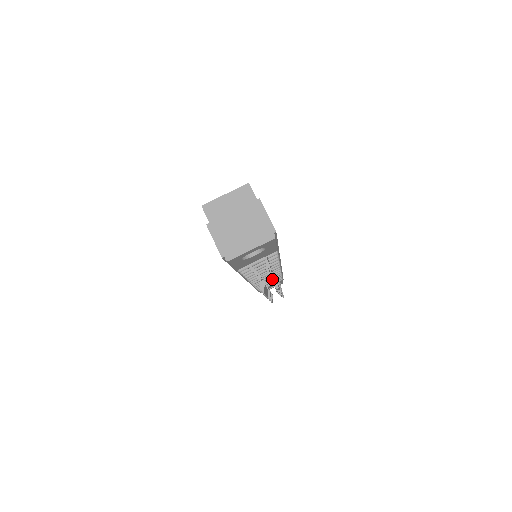
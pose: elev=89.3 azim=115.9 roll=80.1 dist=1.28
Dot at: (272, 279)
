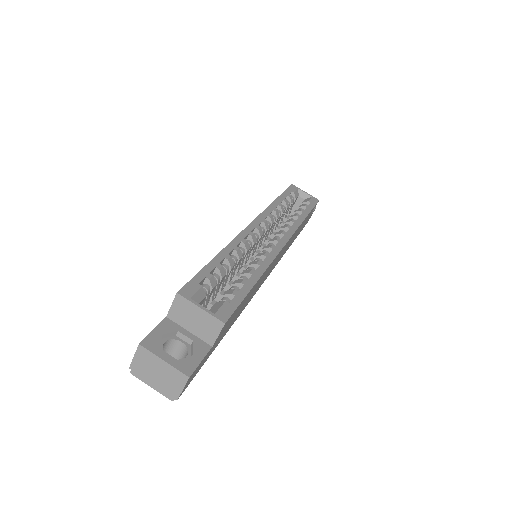
Dot at: occluded
